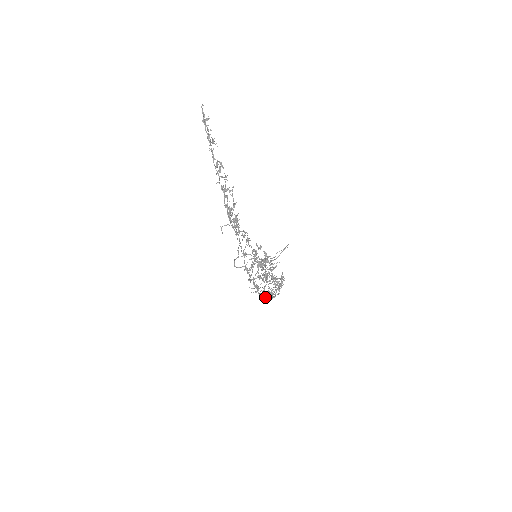
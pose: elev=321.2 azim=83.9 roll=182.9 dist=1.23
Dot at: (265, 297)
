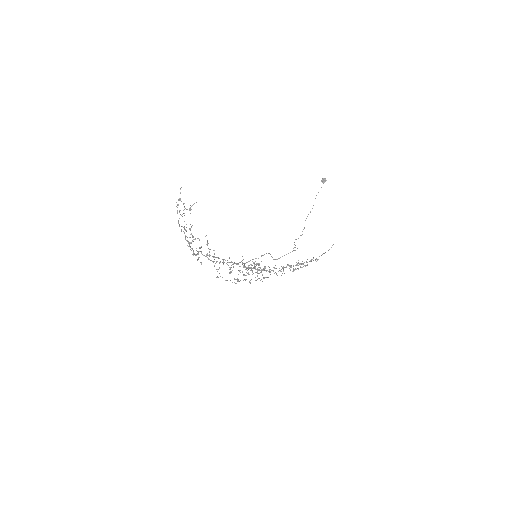
Dot at: occluded
